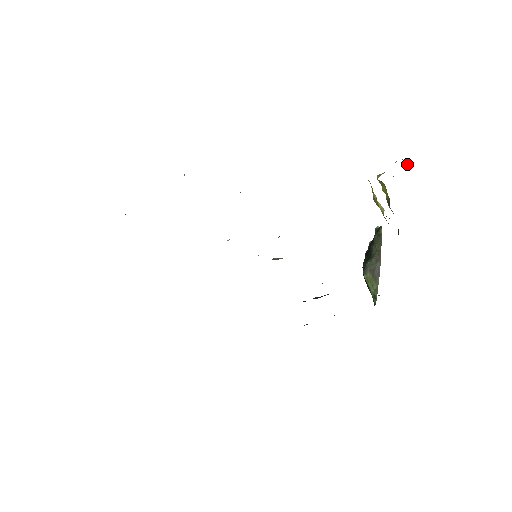
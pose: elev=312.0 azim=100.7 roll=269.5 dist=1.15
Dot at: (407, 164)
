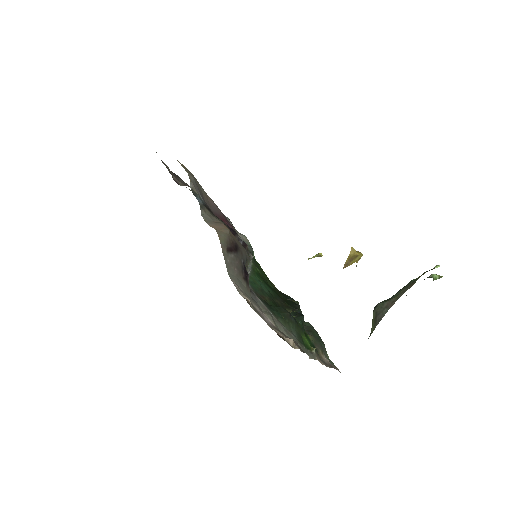
Dot at: (360, 254)
